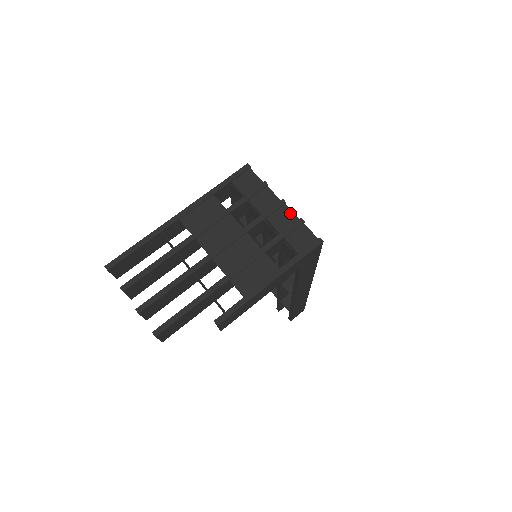
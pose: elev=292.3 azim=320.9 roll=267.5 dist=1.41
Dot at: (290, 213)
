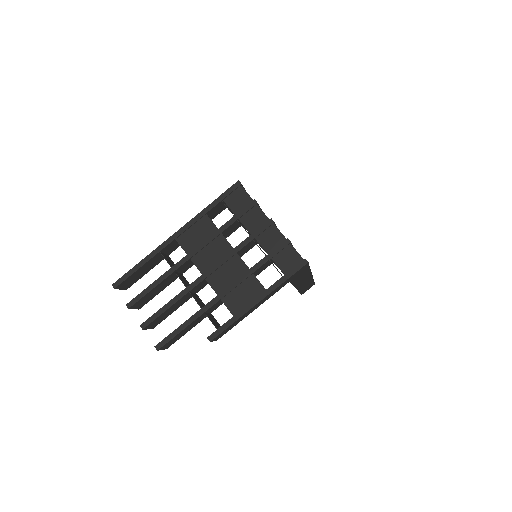
Dot at: (278, 233)
